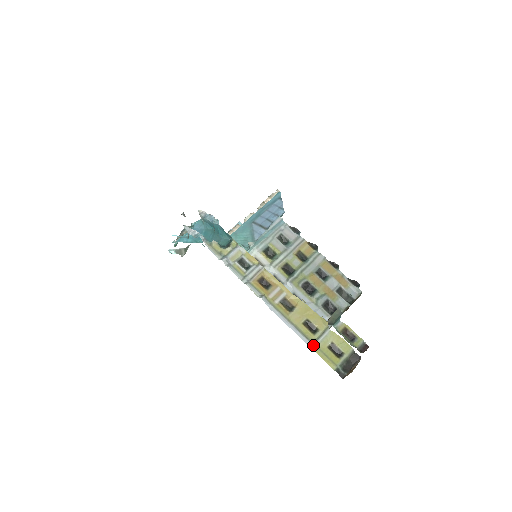
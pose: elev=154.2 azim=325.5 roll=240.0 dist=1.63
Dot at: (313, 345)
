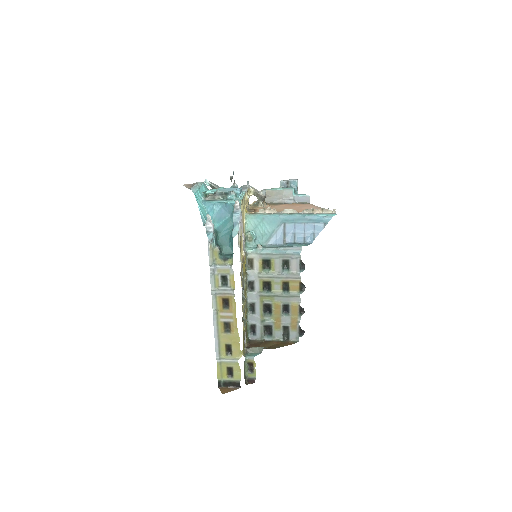
Dot at: (219, 360)
